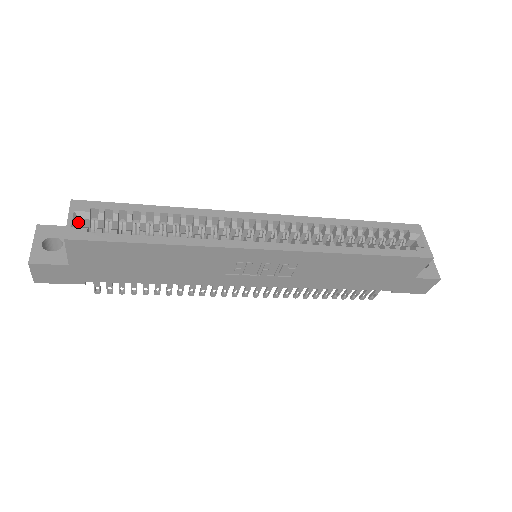
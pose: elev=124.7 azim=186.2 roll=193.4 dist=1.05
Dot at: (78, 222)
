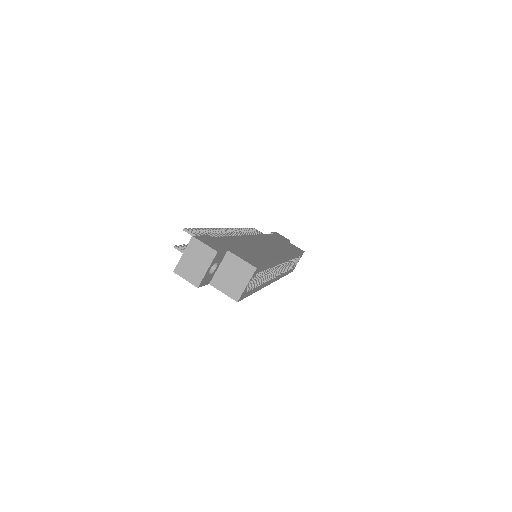
Dot at: (246, 282)
